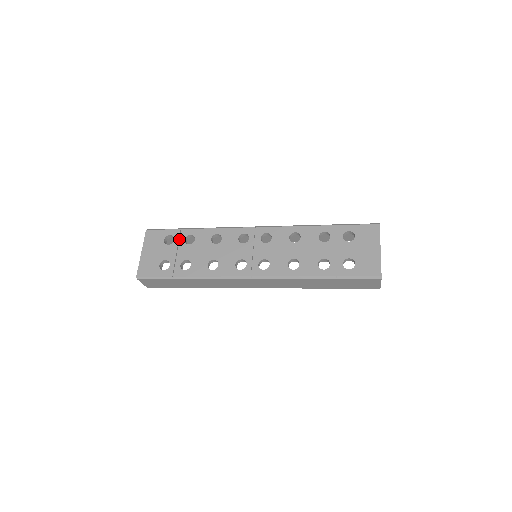
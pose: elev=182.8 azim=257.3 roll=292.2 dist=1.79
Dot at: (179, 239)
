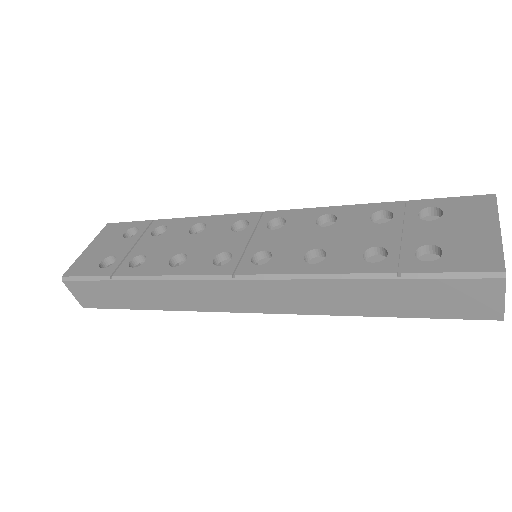
Dot at: (145, 231)
